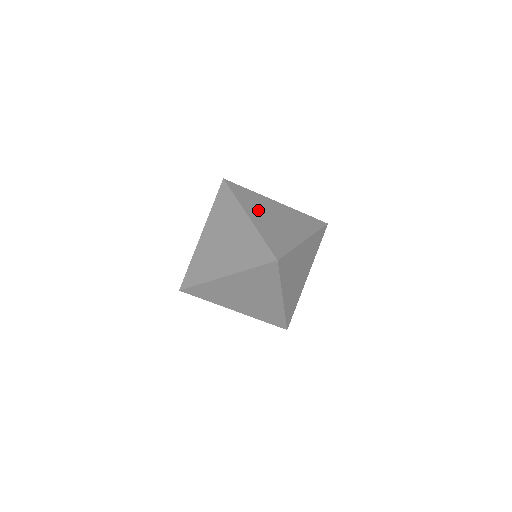
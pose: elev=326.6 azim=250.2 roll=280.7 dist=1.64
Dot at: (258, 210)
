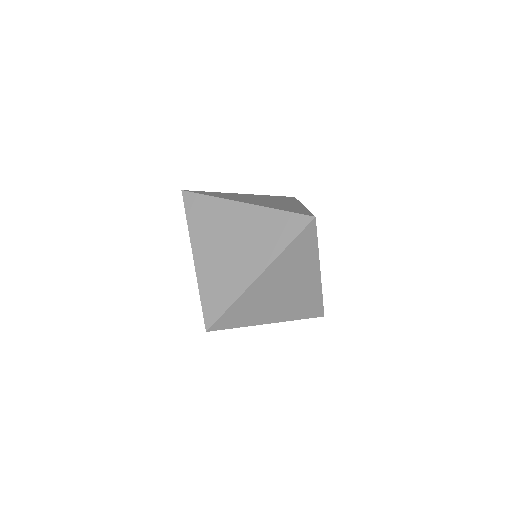
Dot at: (242, 199)
